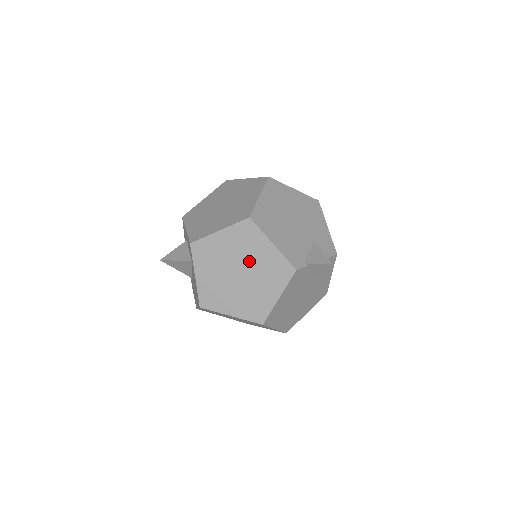
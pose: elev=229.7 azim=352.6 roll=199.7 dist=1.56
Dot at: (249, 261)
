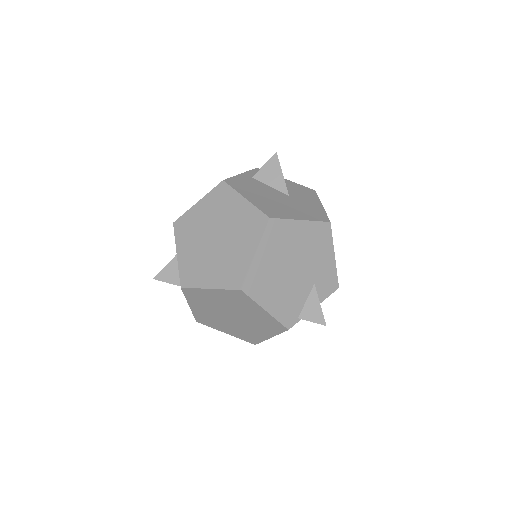
Dot at: (242, 313)
